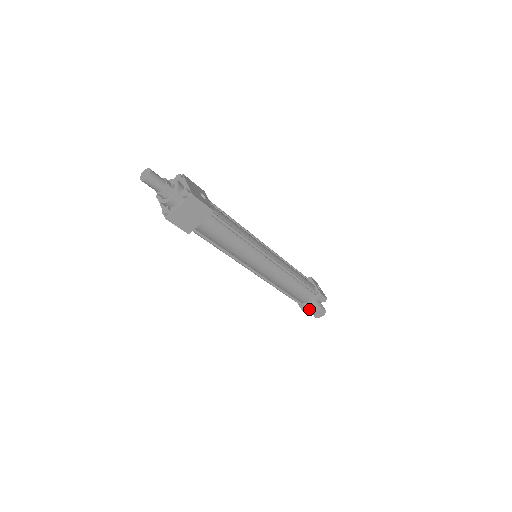
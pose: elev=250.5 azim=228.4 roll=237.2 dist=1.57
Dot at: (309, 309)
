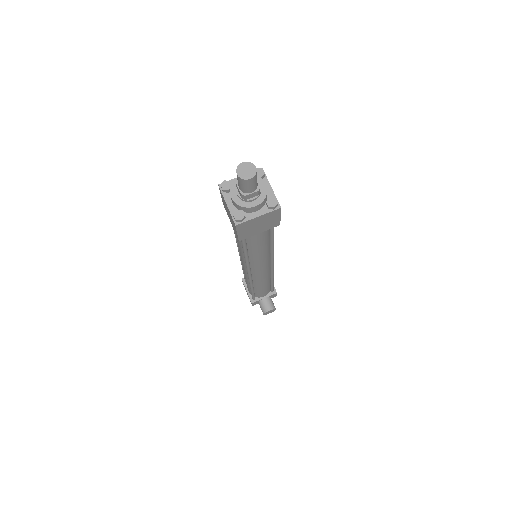
Dot at: (257, 303)
